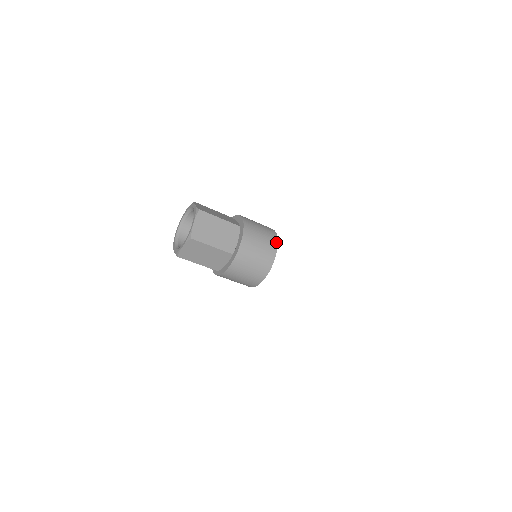
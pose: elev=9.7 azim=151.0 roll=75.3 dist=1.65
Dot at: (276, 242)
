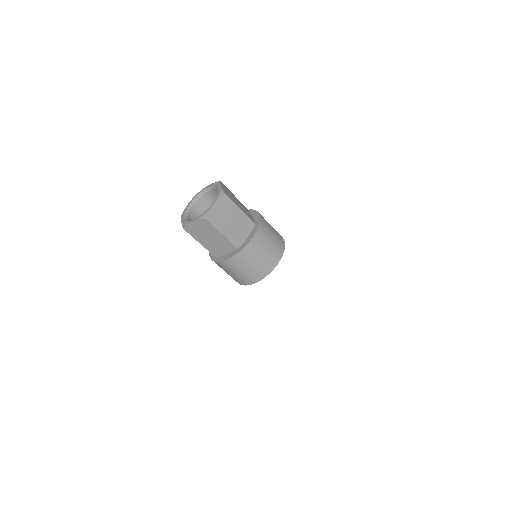
Dot at: (282, 252)
